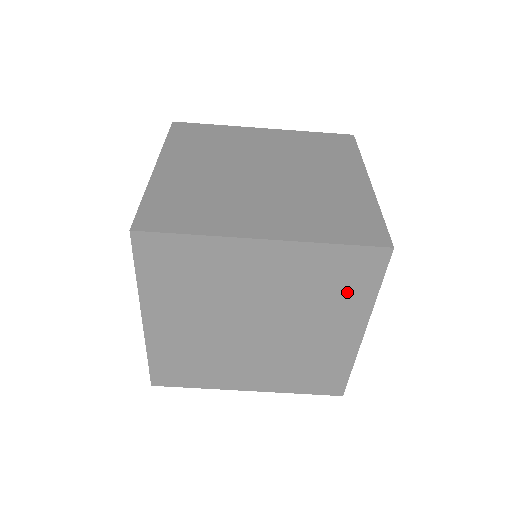
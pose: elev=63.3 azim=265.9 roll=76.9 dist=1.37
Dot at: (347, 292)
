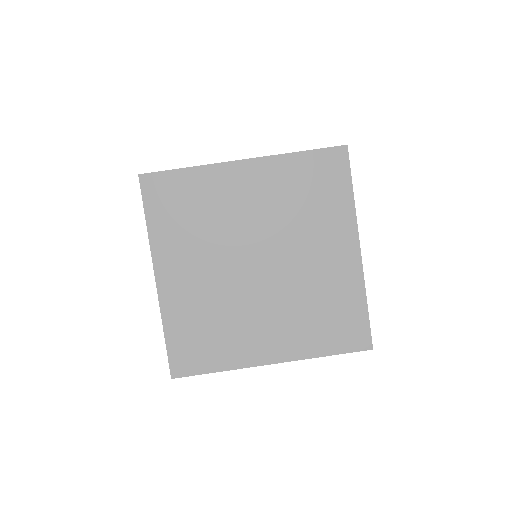
Dot at: (327, 201)
